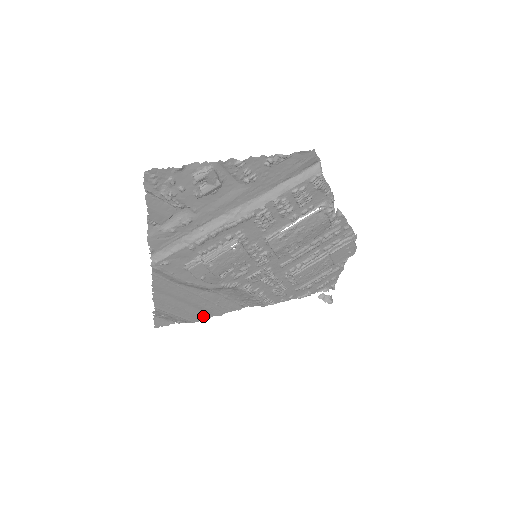
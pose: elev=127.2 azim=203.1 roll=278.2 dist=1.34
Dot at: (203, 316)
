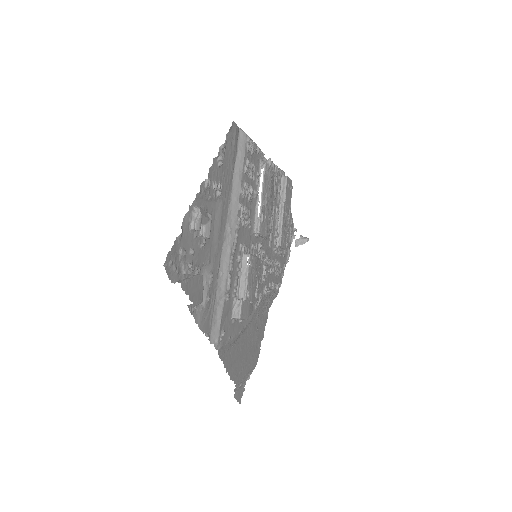
Dot at: (257, 351)
